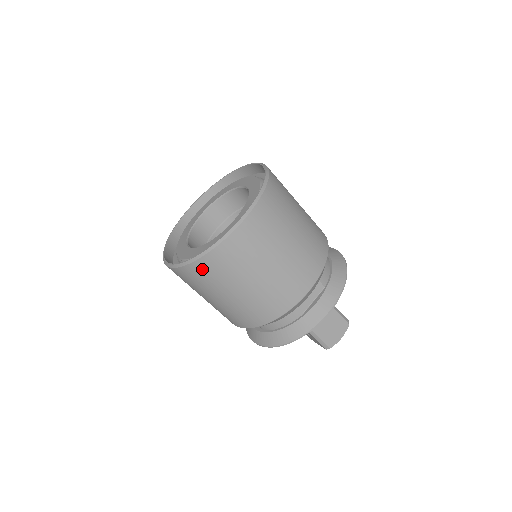
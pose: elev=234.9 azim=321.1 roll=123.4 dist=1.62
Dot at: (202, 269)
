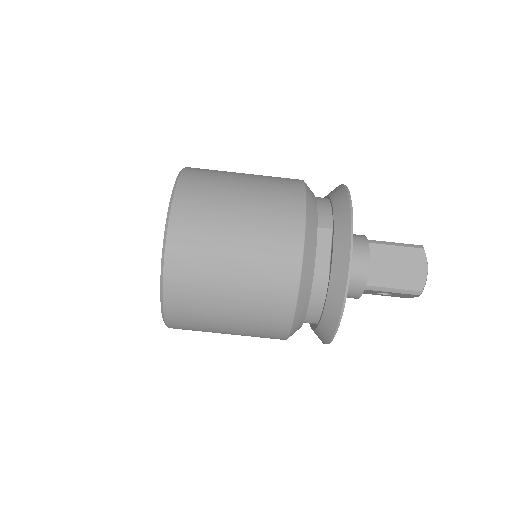
Dot at: (177, 305)
